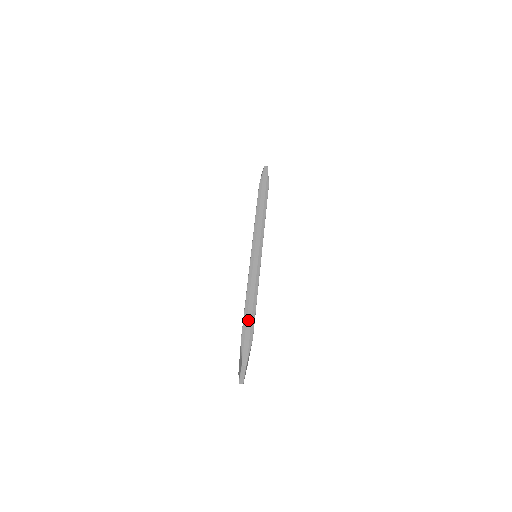
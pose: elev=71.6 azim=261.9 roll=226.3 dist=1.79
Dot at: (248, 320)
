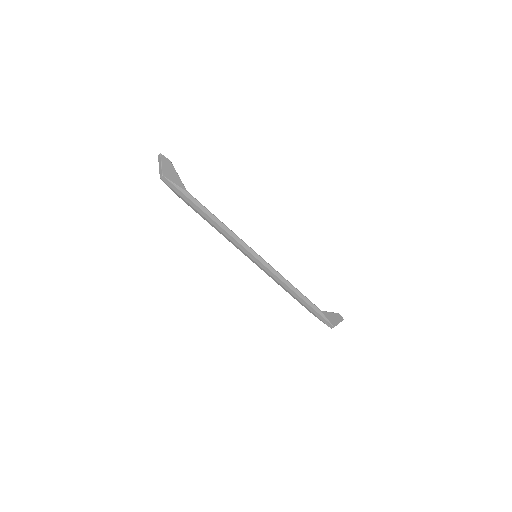
Dot at: (304, 304)
